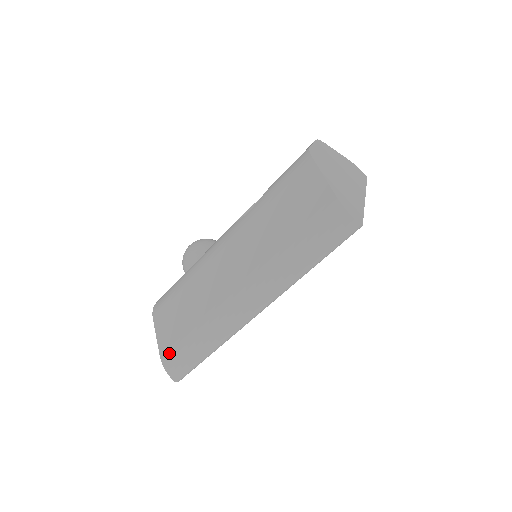
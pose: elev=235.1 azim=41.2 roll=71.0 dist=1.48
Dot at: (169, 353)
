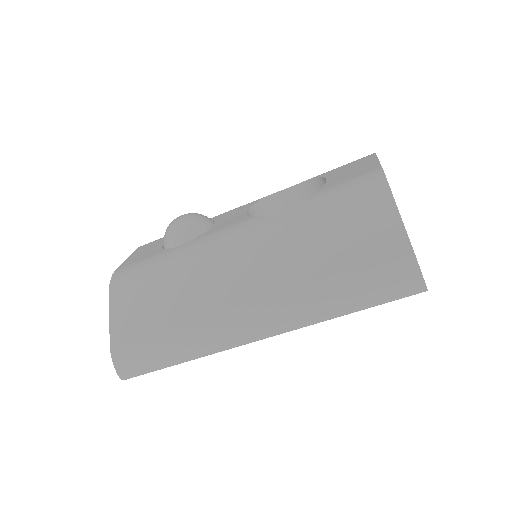
Dot at: (125, 345)
